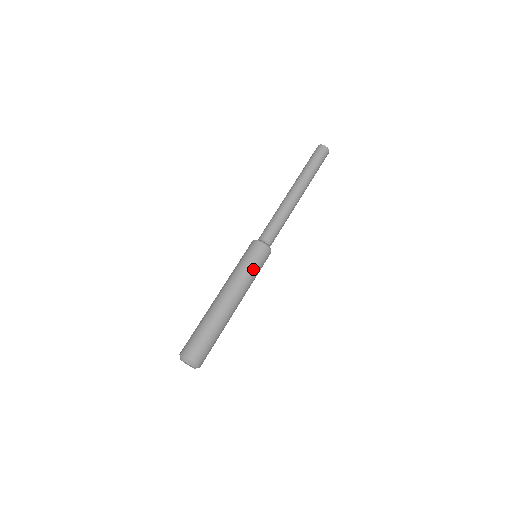
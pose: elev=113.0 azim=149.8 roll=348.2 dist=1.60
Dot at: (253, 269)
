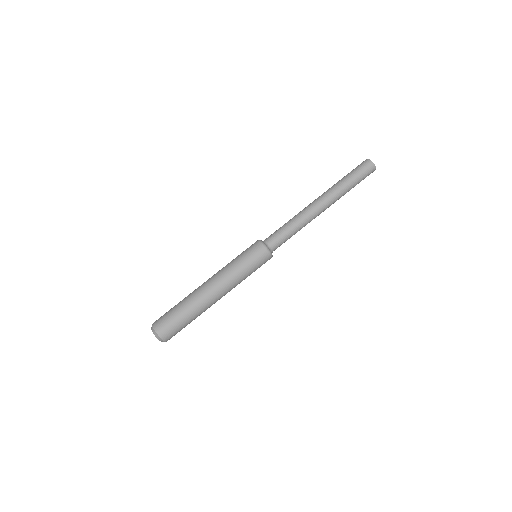
Dot at: (247, 272)
